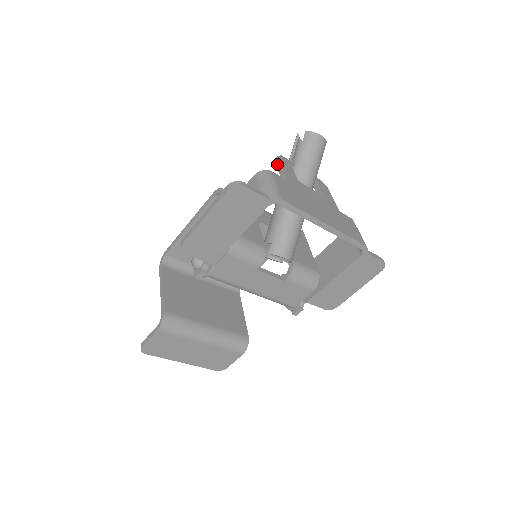
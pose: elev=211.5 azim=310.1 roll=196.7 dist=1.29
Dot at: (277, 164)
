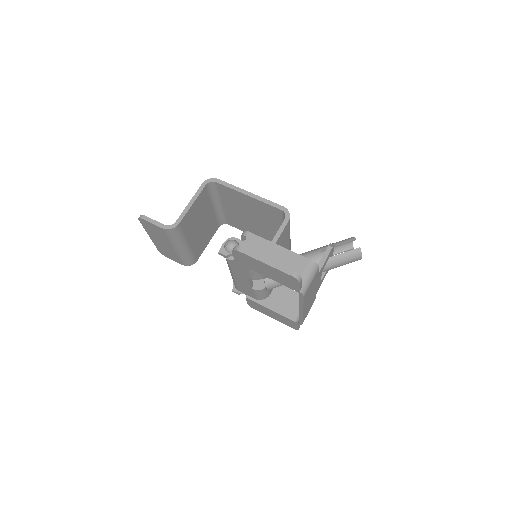
Dot at: (327, 252)
